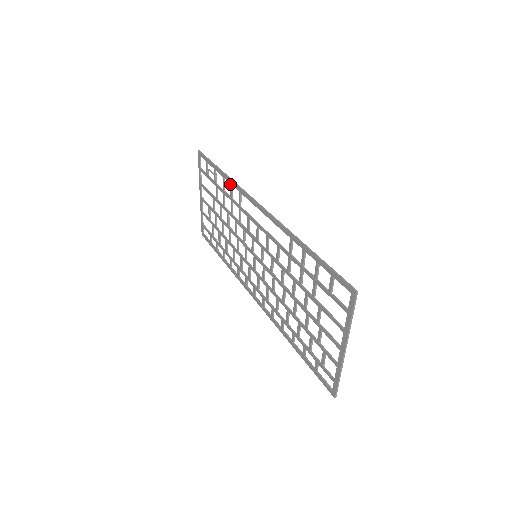
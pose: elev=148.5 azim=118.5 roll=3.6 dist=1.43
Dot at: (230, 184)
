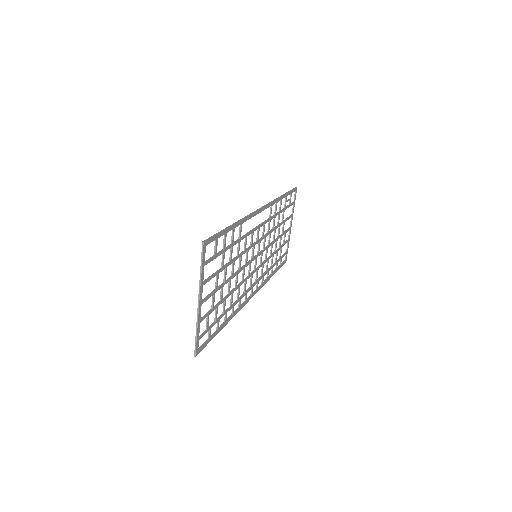
Dot at: (276, 202)
